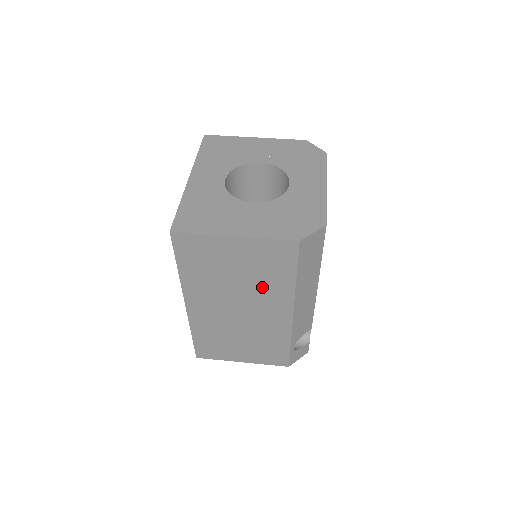
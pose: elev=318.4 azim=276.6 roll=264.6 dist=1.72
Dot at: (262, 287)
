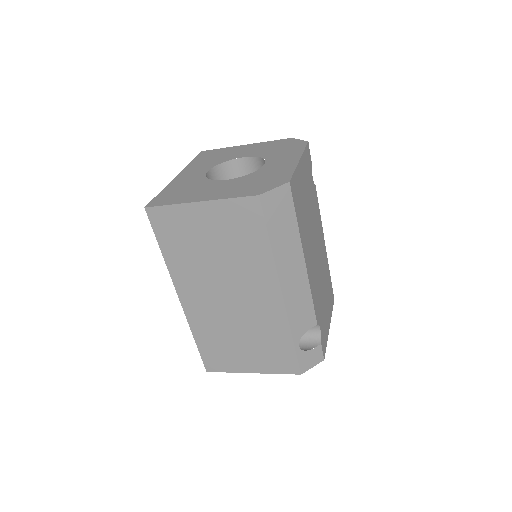
Dot at: (242, 262)
